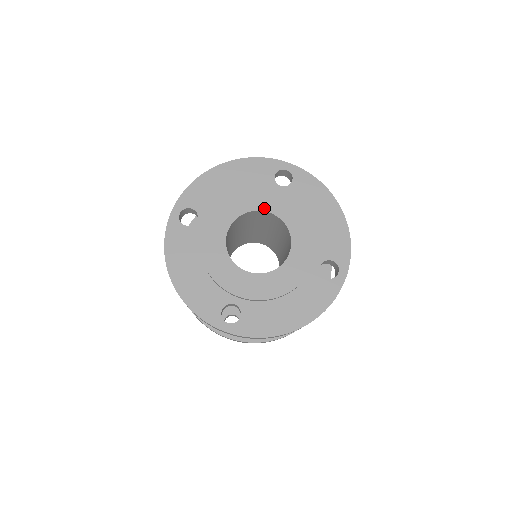
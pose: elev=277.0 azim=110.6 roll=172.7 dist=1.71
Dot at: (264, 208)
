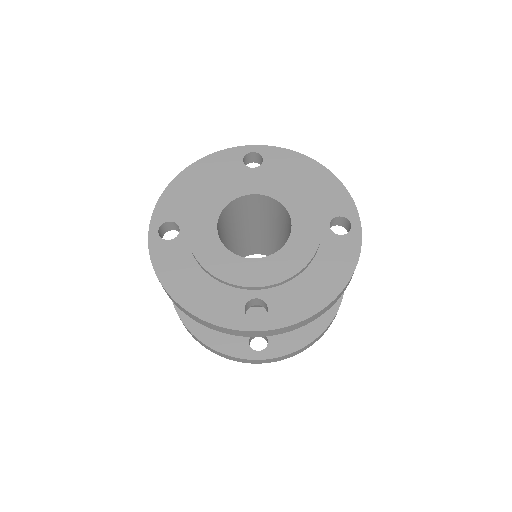
Dot at: (246, 192)
